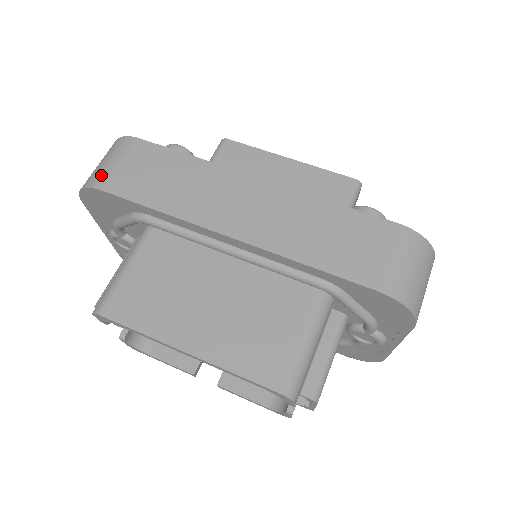
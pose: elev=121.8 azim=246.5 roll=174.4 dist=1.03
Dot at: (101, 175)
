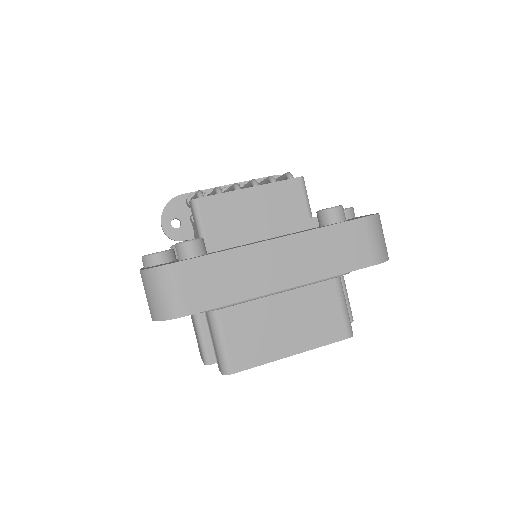
Dot at: (174, 306)
